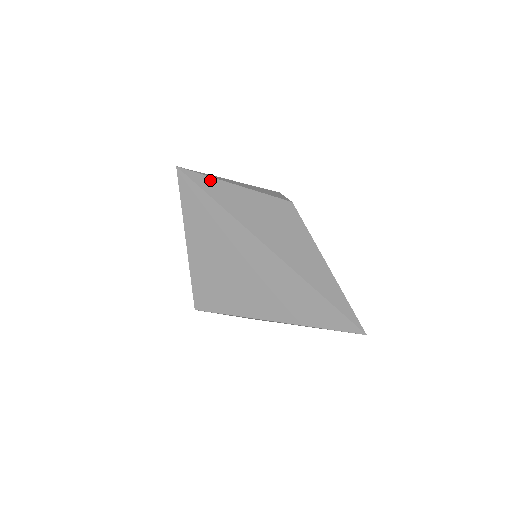
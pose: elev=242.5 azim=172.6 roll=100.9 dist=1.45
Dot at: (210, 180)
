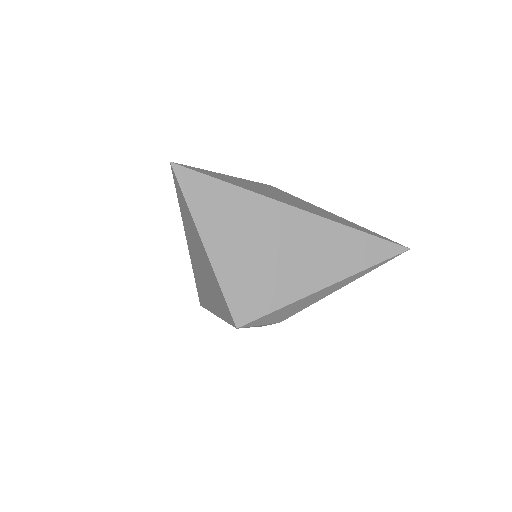
Dot at: (205, 171)
